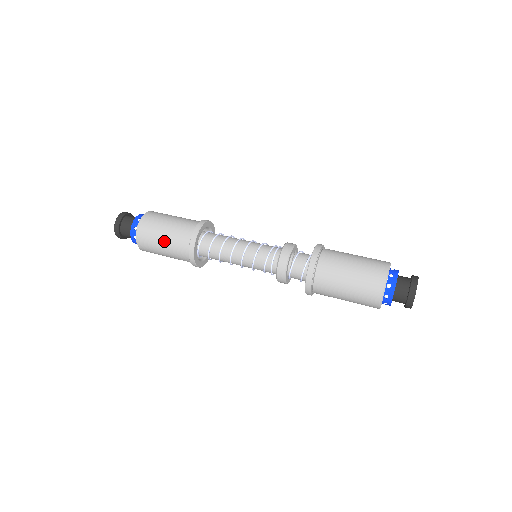
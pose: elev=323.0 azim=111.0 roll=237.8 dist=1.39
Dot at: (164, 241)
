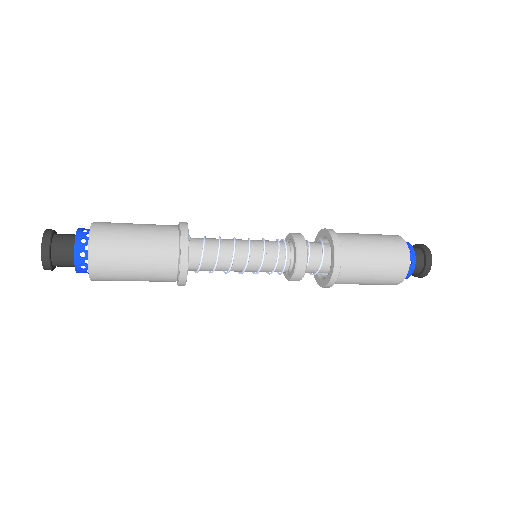
Dot at: (138, 247)
